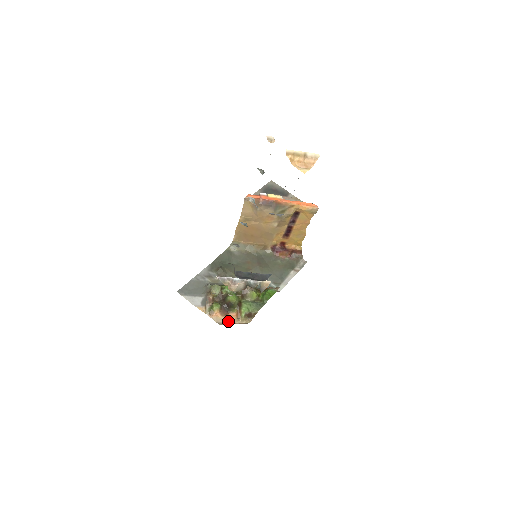
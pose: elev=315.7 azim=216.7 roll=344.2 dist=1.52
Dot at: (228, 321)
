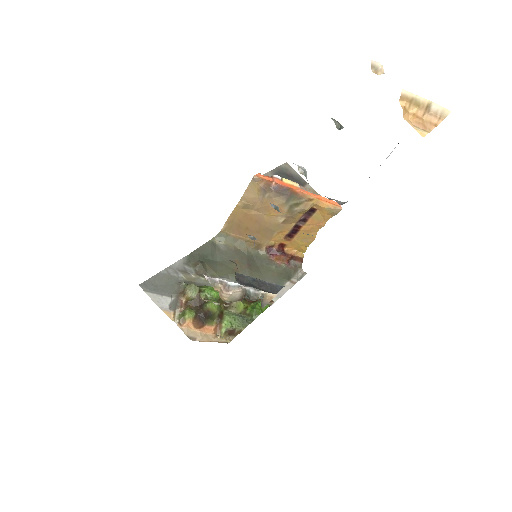
Dot at: (202, 336)
